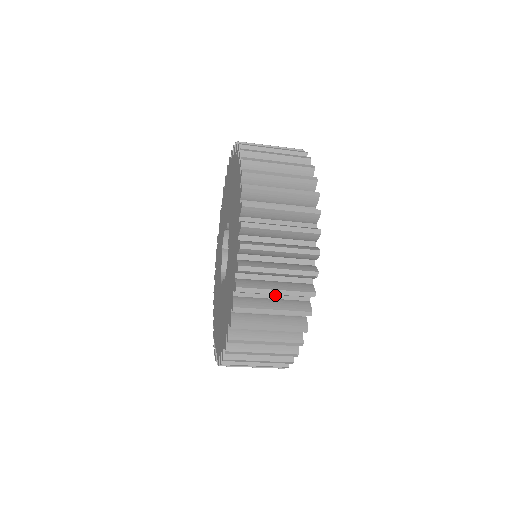
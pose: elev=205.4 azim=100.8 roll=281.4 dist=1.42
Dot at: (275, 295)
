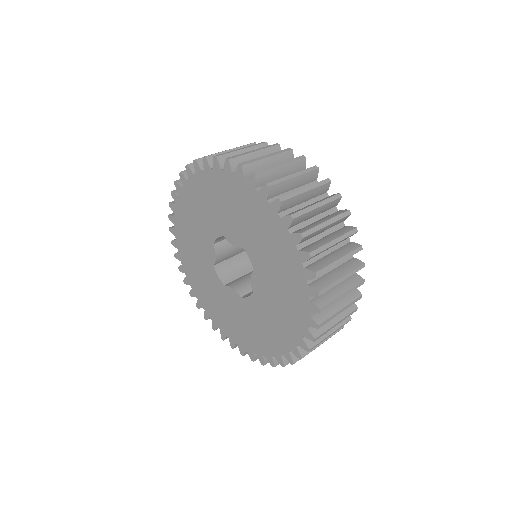
Dot at: occluded
